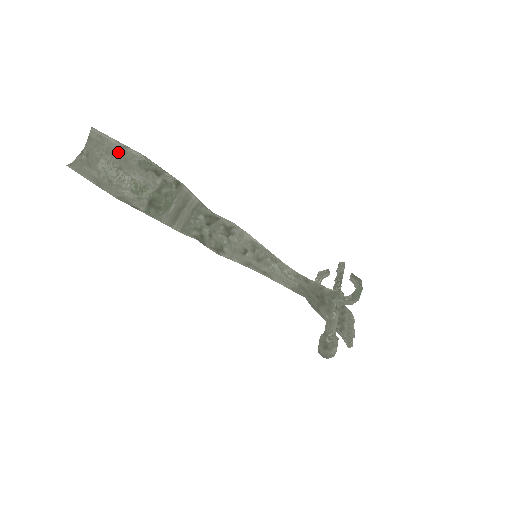
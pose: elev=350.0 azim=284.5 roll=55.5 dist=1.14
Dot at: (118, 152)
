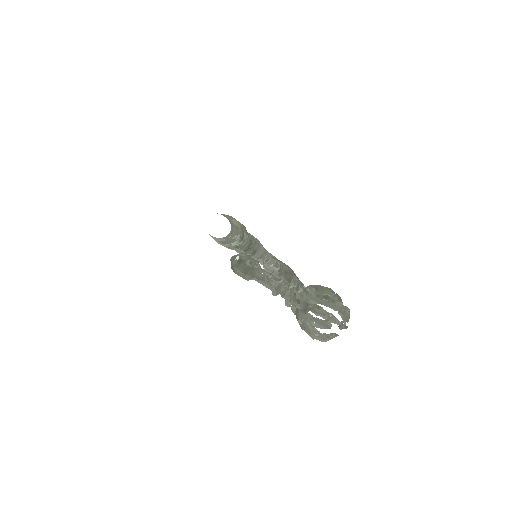
Dot at: (234, 237)
